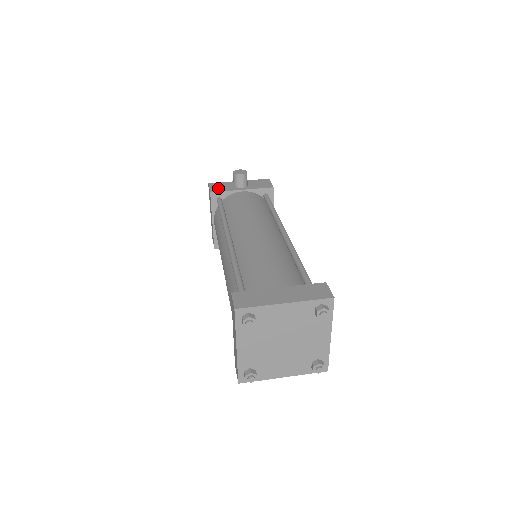
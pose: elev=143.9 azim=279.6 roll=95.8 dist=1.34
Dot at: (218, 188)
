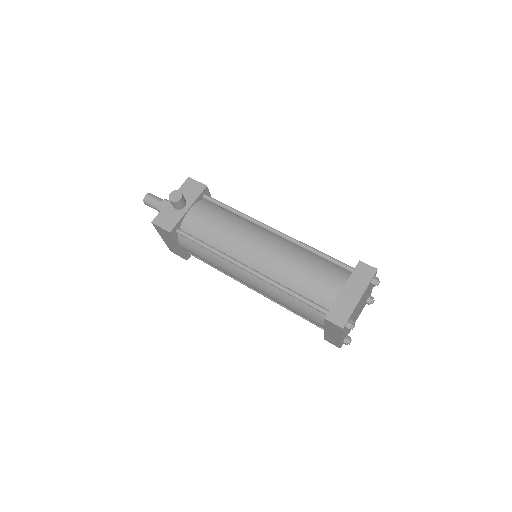
Dot at: (168, 222)
